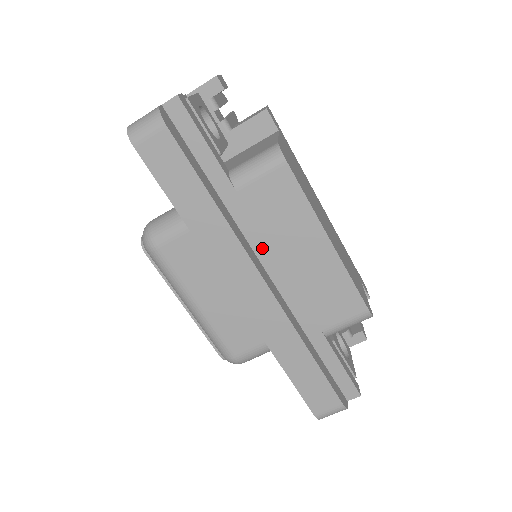
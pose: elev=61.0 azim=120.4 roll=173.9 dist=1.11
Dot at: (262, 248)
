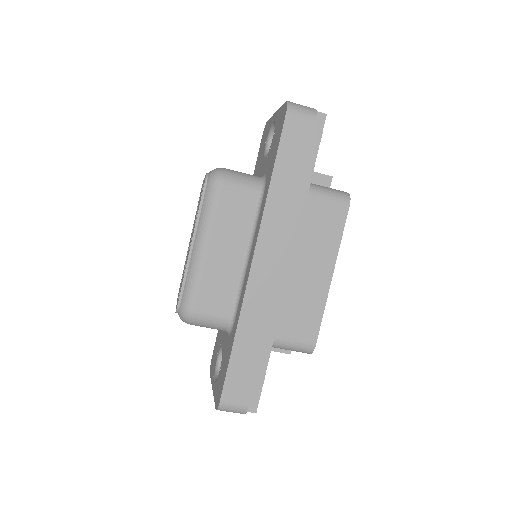
Dot at: (290, 245)
